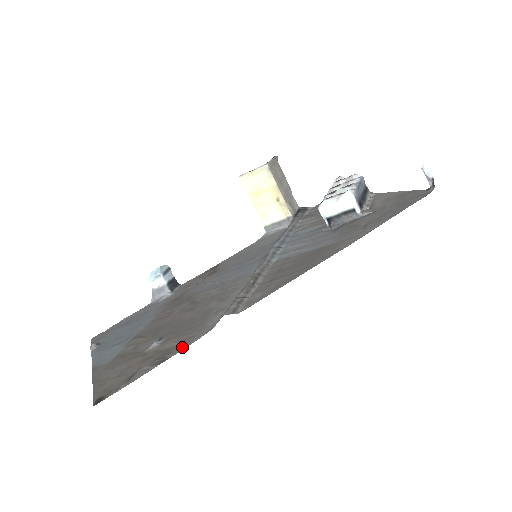
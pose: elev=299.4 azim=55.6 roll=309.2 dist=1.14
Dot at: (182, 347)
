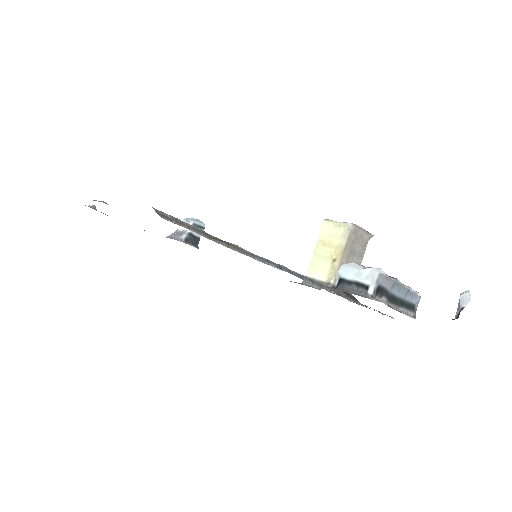
Dot at: occluded
